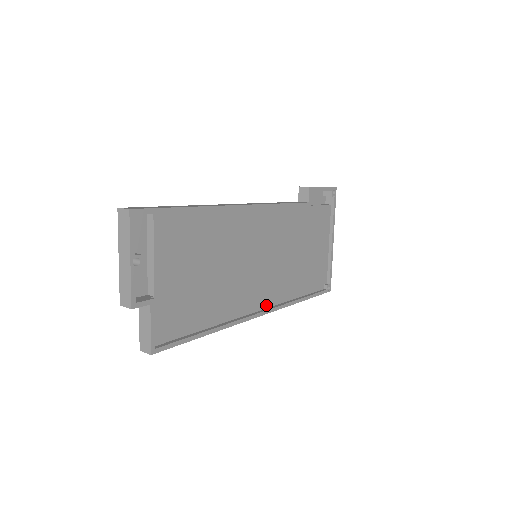
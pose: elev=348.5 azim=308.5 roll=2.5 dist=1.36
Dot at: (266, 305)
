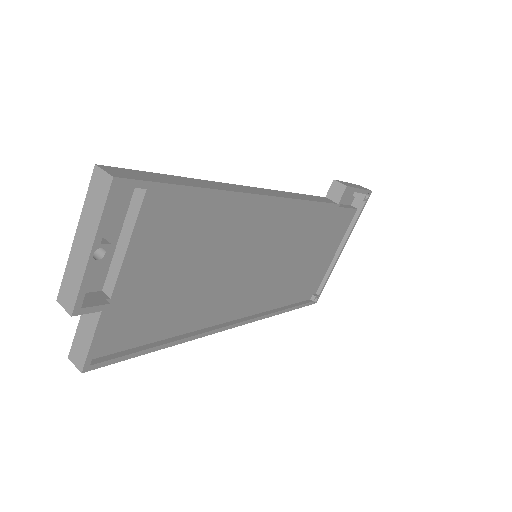
Dot at: (245, 314)
